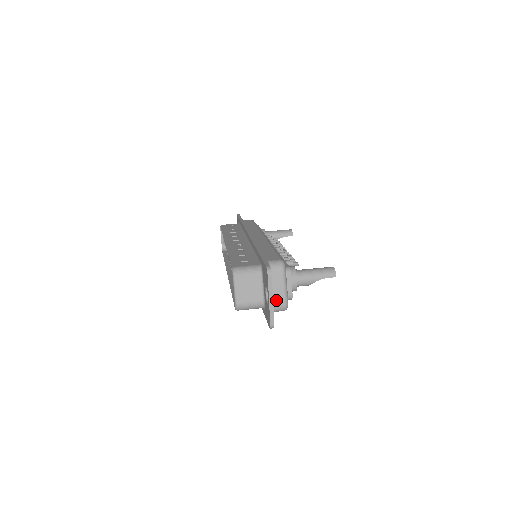
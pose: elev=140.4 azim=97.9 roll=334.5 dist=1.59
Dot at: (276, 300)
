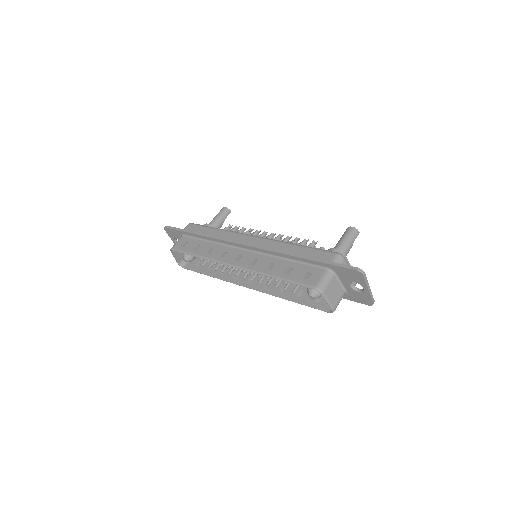
Dot at: (352, 283)
